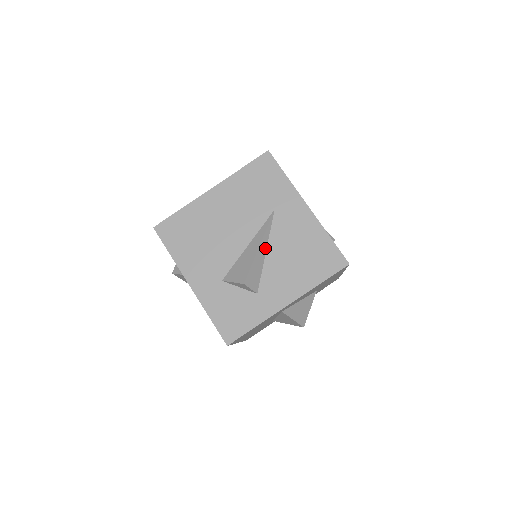
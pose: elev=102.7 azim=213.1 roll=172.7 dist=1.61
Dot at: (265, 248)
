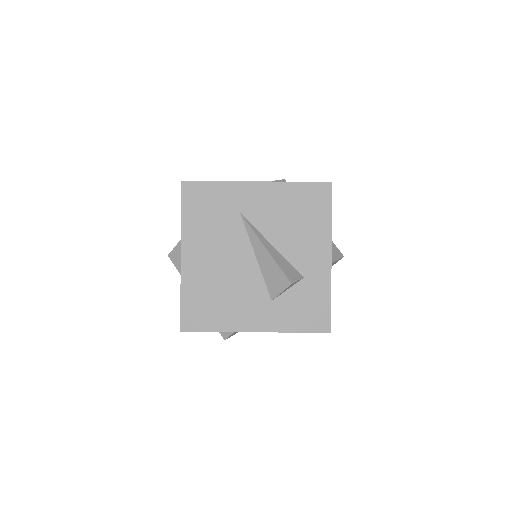
Dot at: (269, 244)
